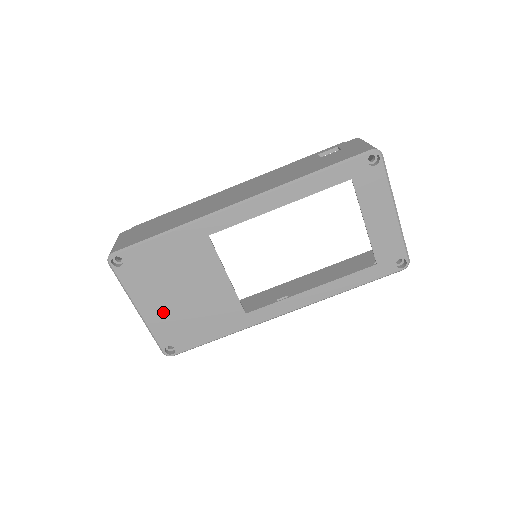
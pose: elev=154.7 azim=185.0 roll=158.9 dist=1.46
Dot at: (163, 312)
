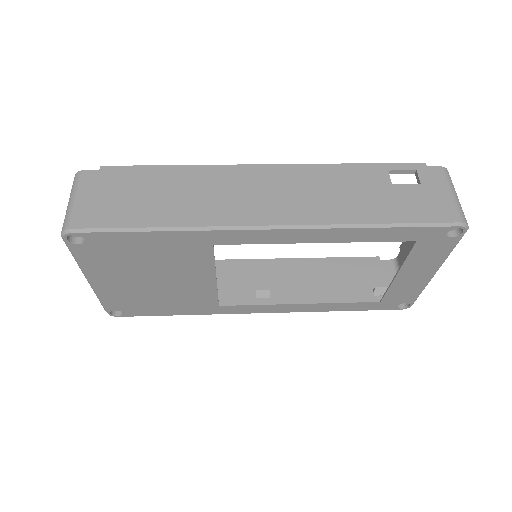
Dot at: (121, 288)
